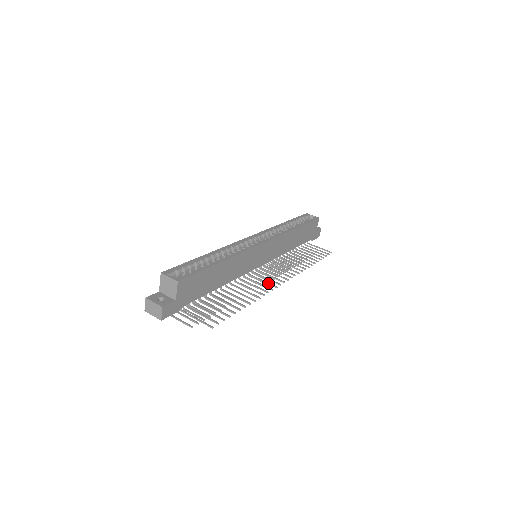
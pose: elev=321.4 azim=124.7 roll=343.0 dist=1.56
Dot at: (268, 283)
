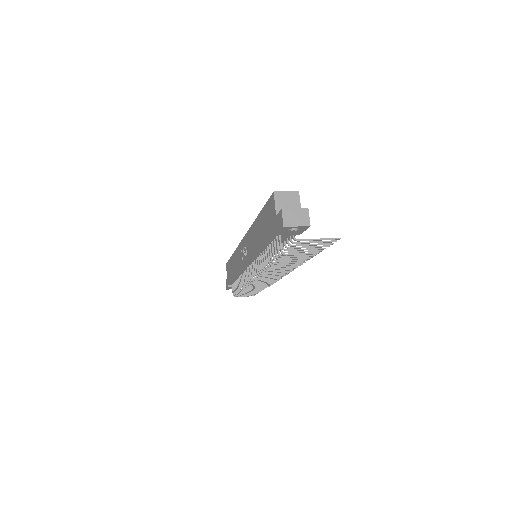
Dot at: occluded
